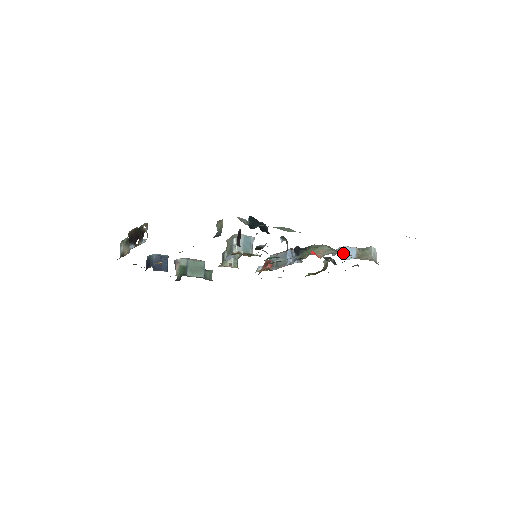
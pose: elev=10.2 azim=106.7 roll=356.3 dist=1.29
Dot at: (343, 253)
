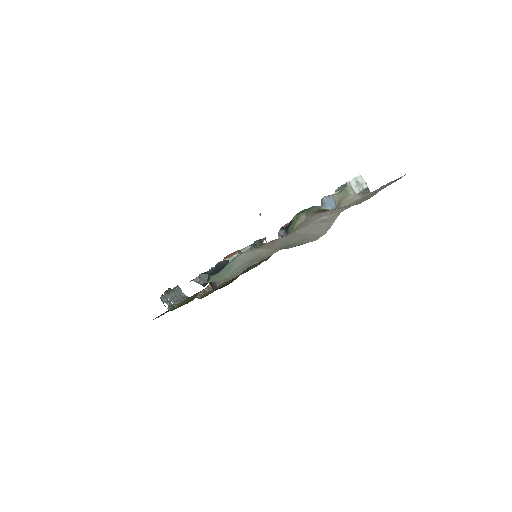
Dot at: occluded
